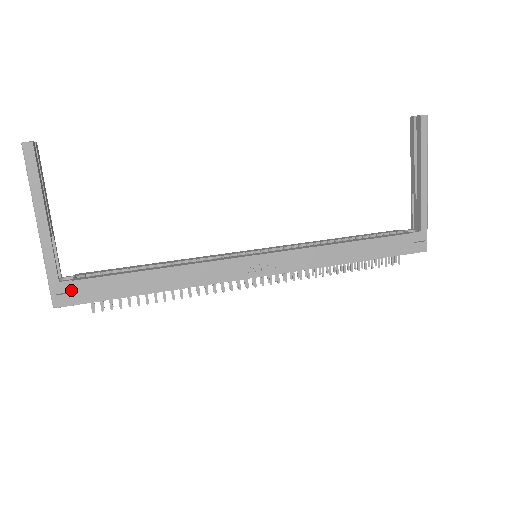
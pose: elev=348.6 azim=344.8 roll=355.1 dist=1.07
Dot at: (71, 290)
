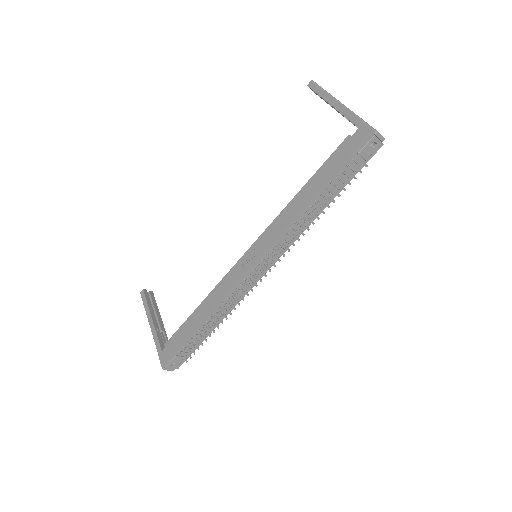
Dot at: (167, 352)
